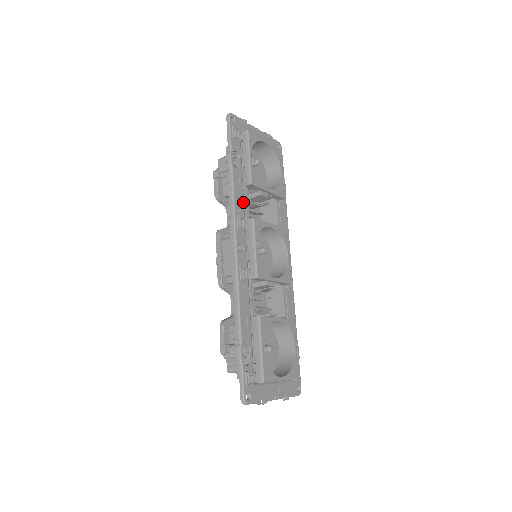
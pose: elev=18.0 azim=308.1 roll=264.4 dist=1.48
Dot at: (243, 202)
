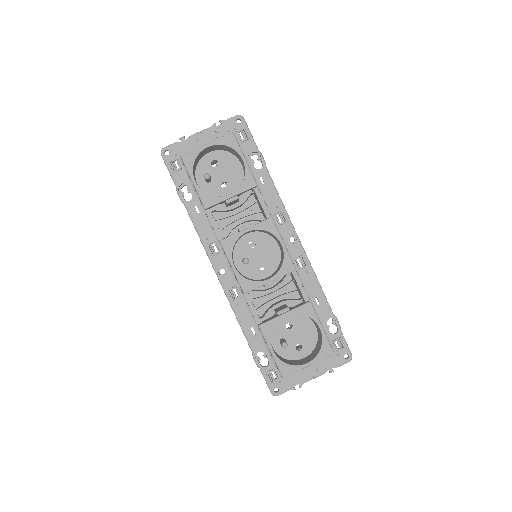
Dot at: (210, 227)
